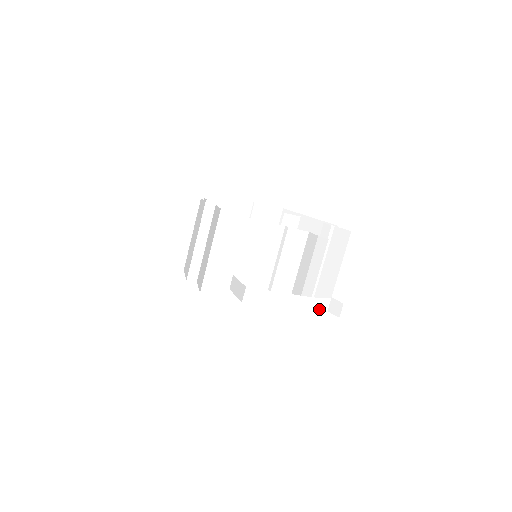
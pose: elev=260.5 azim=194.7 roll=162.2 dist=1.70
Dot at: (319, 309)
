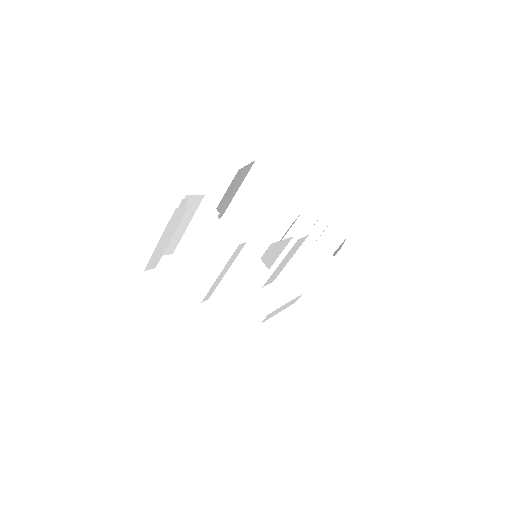
Dot at: occluded
